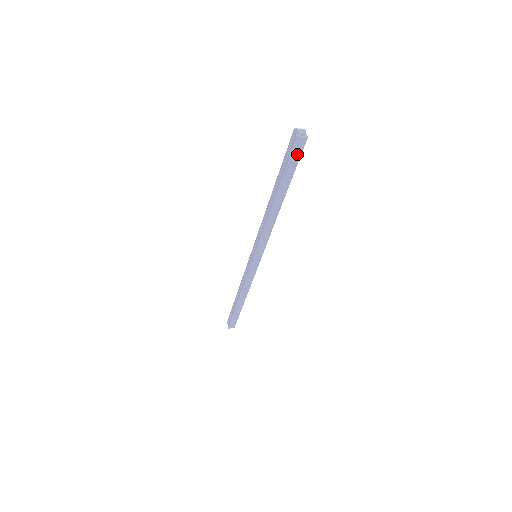
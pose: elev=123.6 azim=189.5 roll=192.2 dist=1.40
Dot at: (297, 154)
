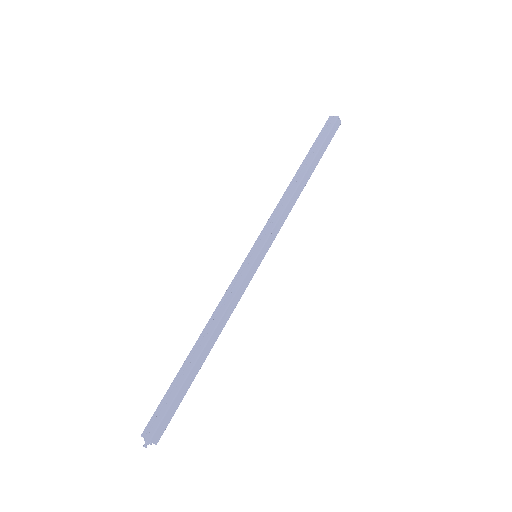
Dot at: (333, 133)
